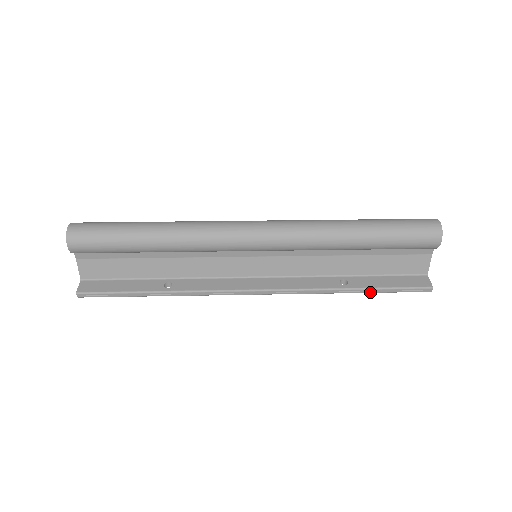
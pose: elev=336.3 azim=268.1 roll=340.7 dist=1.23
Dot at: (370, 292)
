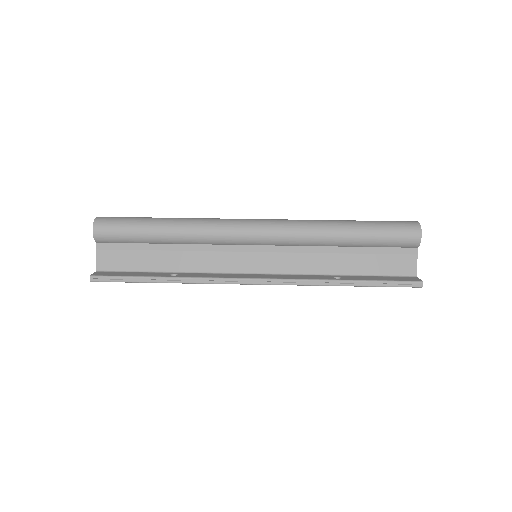
Dot at: (363, 285)
